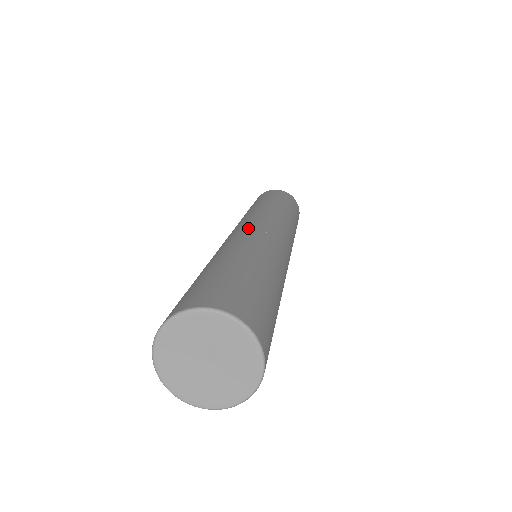
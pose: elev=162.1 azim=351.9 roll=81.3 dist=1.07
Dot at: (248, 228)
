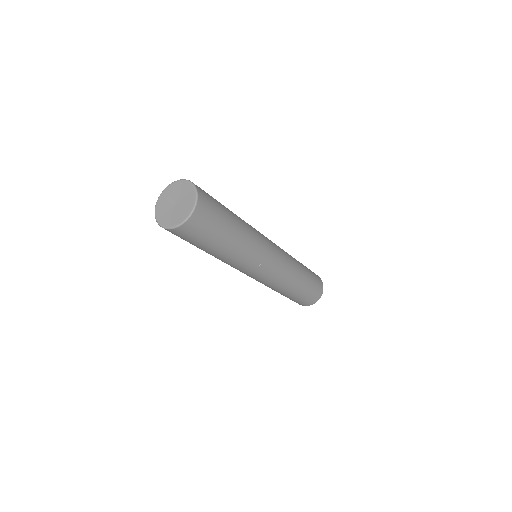
Dot at: occluded
